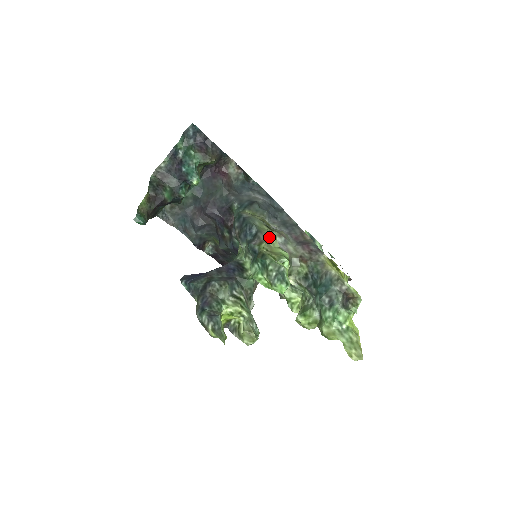
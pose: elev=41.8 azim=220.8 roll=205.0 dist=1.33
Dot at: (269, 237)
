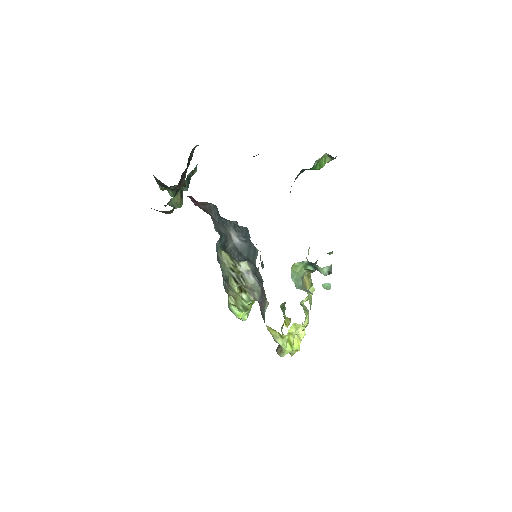
Dot at: (233, 291)
